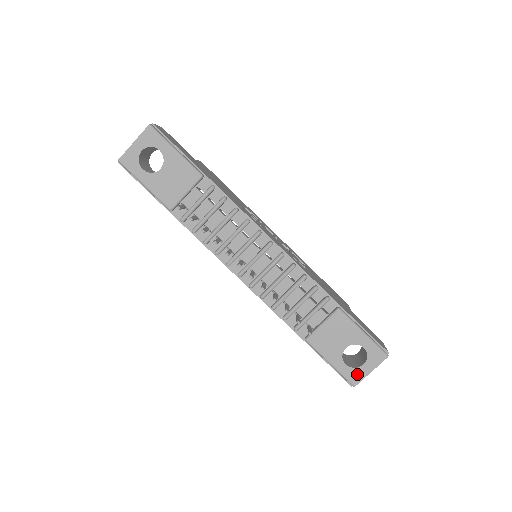
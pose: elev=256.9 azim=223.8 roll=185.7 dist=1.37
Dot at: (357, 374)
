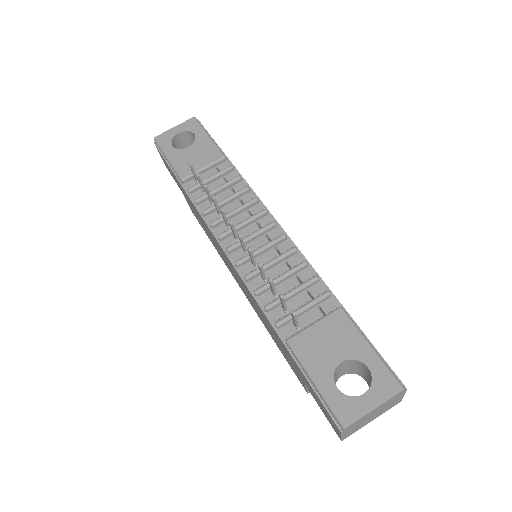
Dot at: (352, 407)
